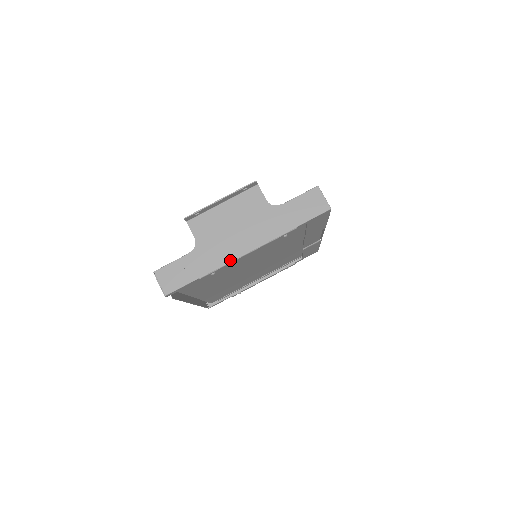
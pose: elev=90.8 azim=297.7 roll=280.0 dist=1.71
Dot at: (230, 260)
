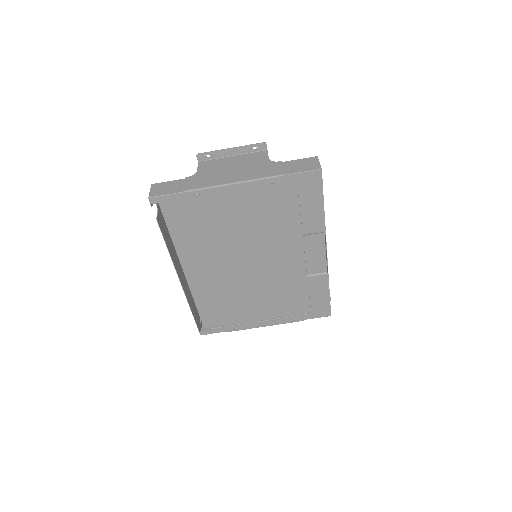
Dot at: (216, 185)
